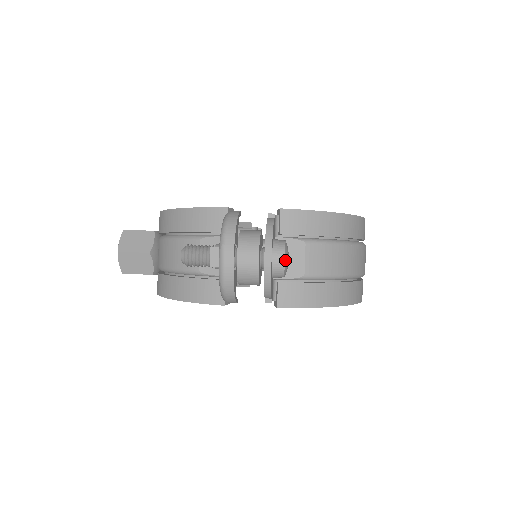
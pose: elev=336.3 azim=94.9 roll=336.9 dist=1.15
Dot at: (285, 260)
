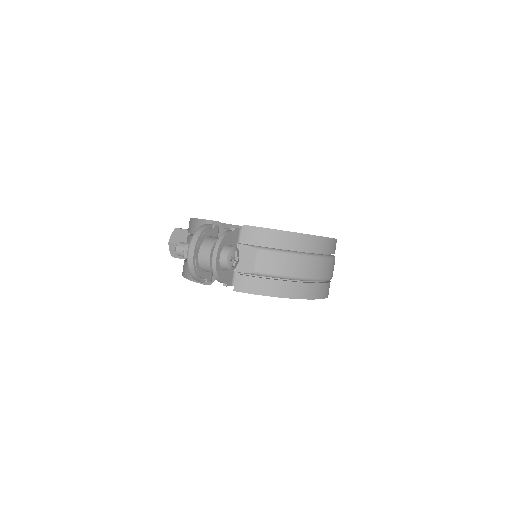
Dot at: (228, 259)
